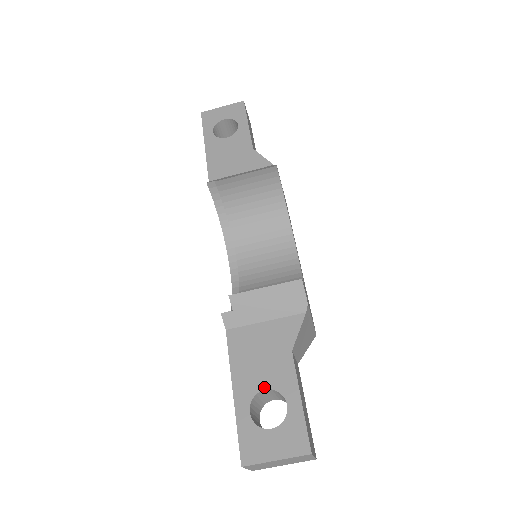
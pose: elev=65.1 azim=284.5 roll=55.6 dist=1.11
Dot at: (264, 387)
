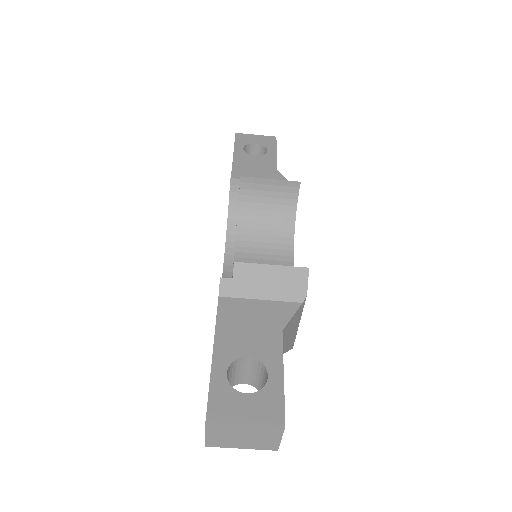
Dot at: (247, 354)
